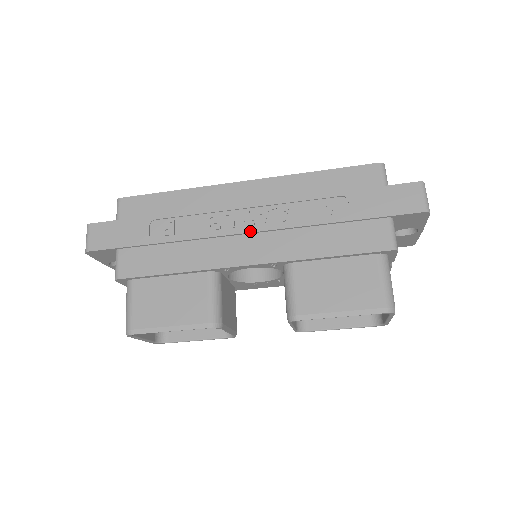
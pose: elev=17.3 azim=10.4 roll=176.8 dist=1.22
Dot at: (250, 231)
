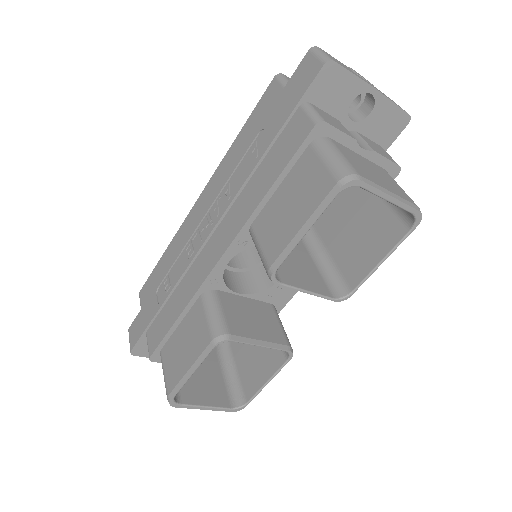
Dot at: (210, 231)
